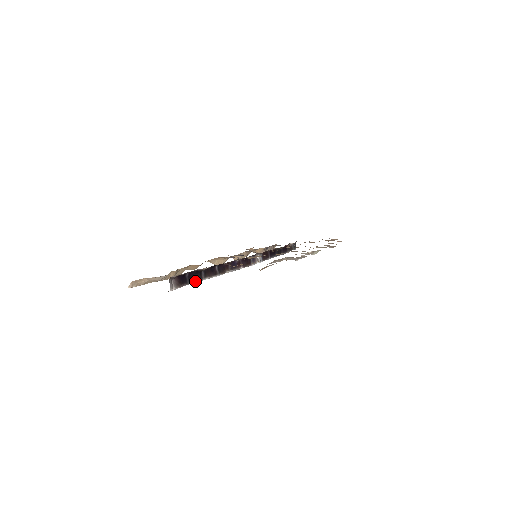
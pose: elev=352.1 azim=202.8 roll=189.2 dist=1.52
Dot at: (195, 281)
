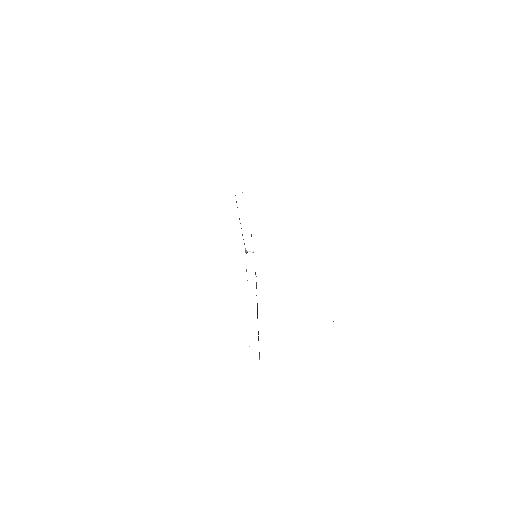
Dot at: occluded
